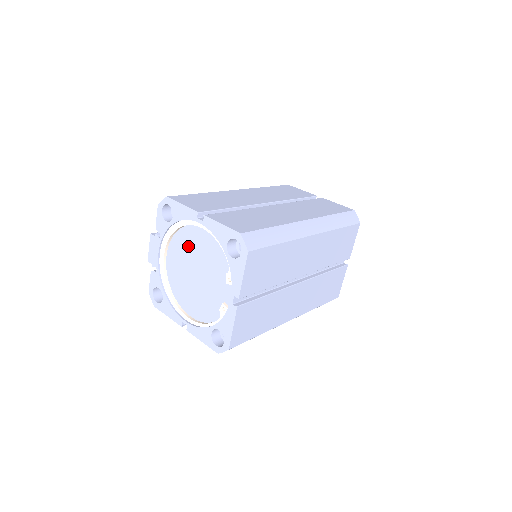
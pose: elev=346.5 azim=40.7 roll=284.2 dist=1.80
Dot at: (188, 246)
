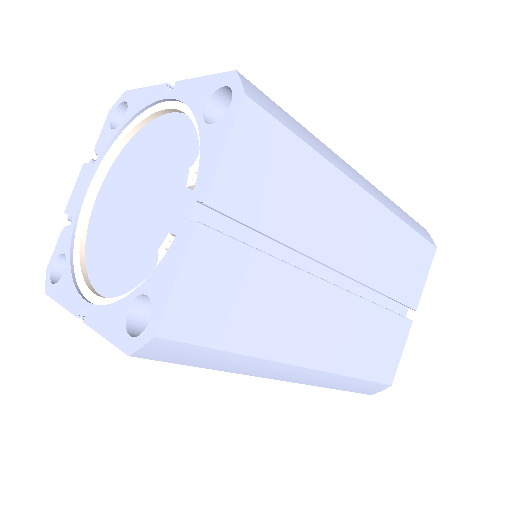
Dot at: (136, 159)
